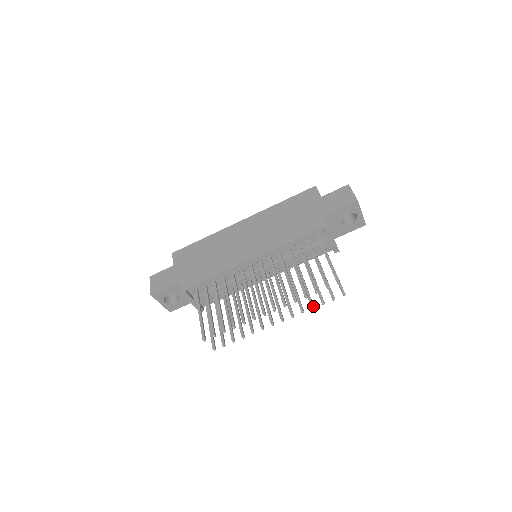
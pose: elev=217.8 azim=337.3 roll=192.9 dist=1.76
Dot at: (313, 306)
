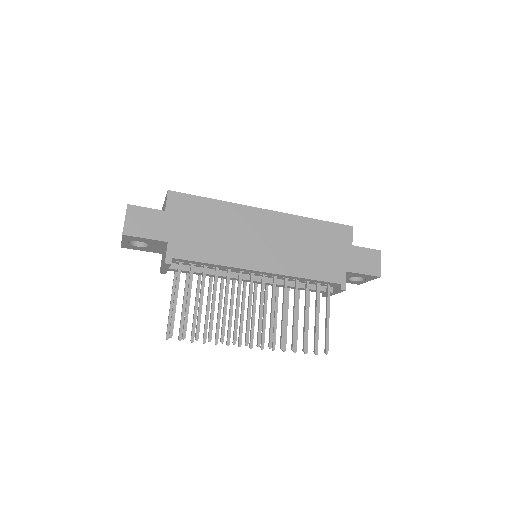
Dot at: occluded
